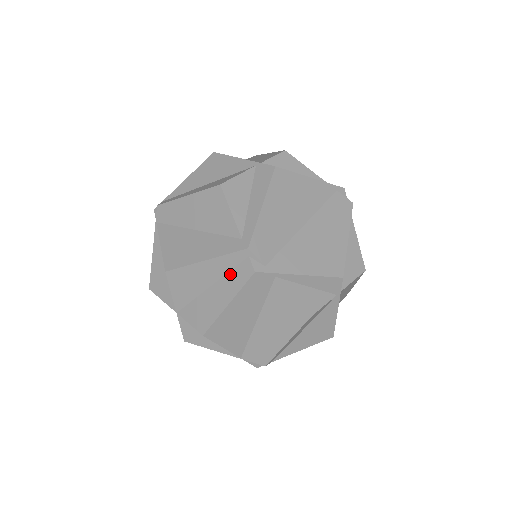
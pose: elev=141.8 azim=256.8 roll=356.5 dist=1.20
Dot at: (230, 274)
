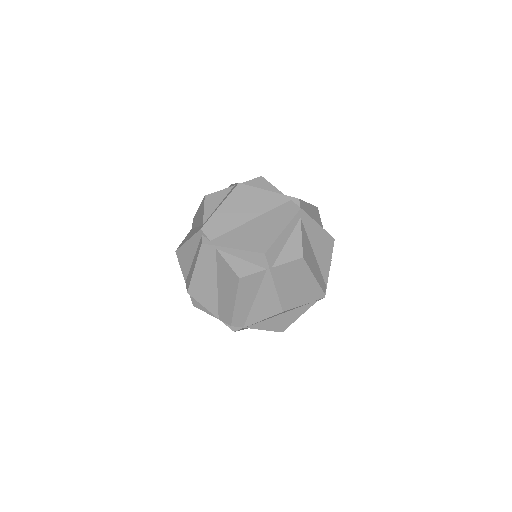
Dot at: (197, 249)
